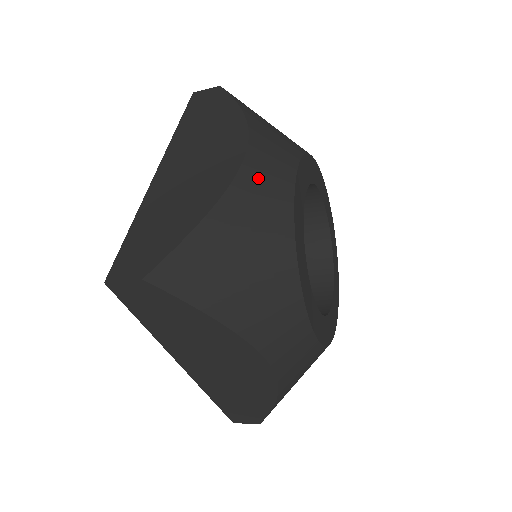
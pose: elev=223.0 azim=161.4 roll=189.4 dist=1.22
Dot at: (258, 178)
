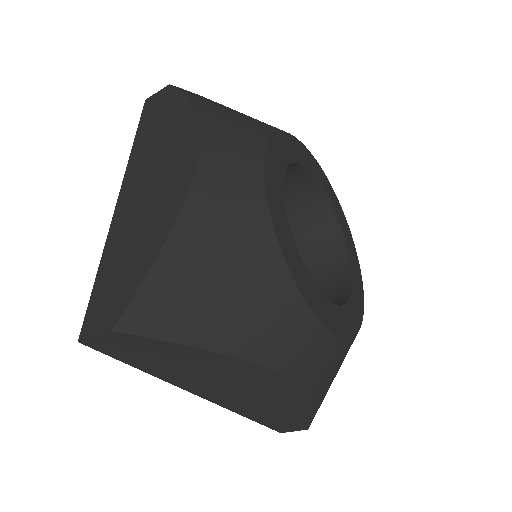
Dot at: (218, 180)
